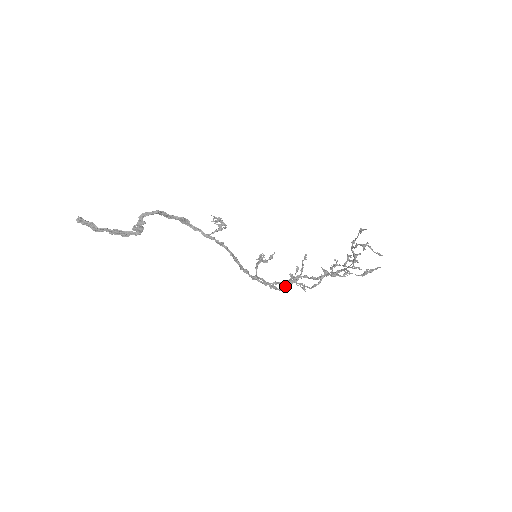
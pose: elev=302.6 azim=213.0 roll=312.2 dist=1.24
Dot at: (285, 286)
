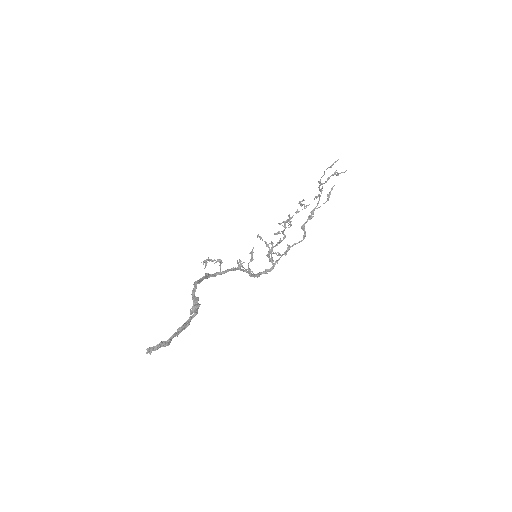
Dot at: (272, 264)
